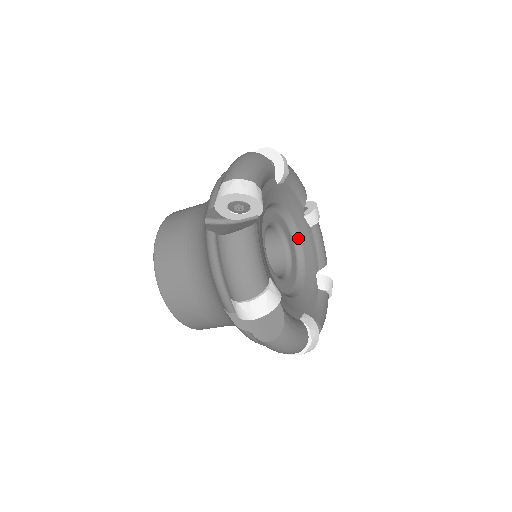
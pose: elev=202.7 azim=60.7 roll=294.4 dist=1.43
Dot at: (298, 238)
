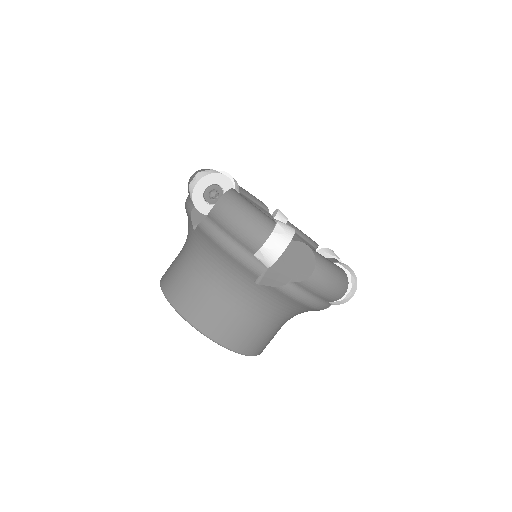
Dot at: occluded
